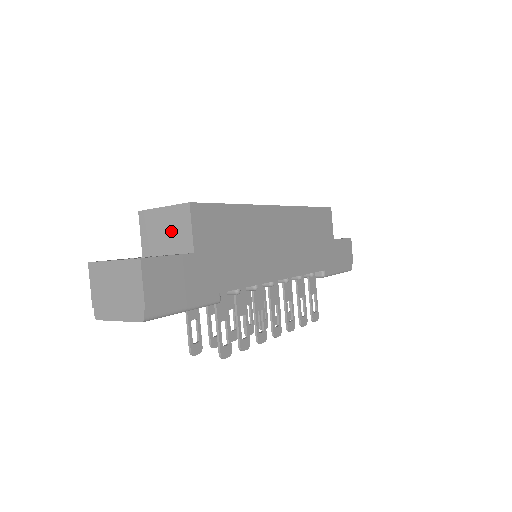
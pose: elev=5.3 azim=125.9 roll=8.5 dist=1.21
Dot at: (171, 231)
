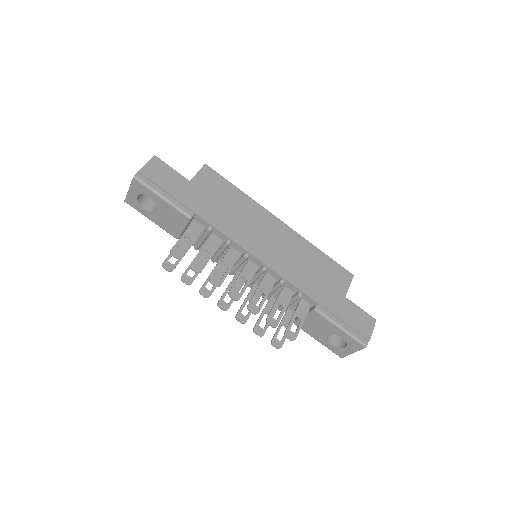
Dot at: occluded
